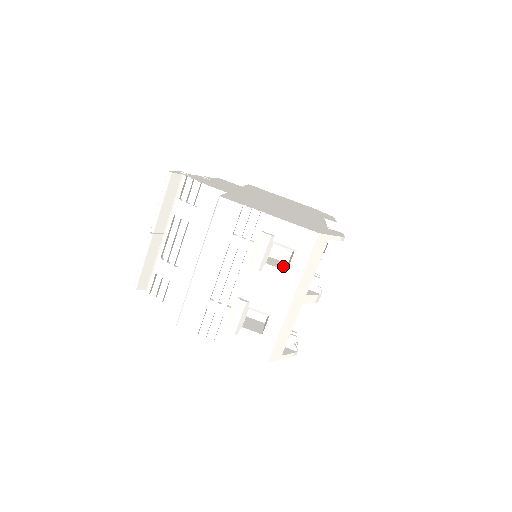
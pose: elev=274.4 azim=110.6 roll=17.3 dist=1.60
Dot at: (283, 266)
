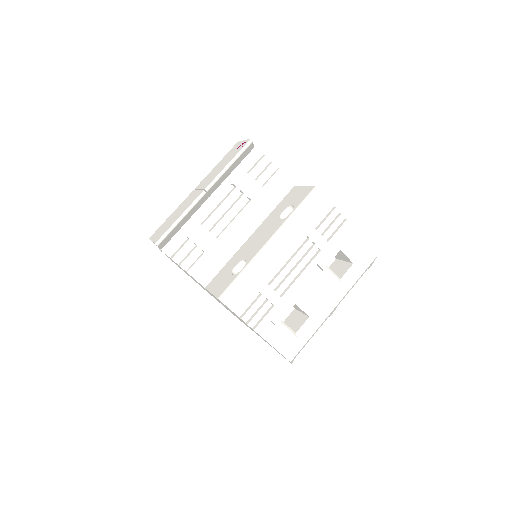
Dot at: occluded
